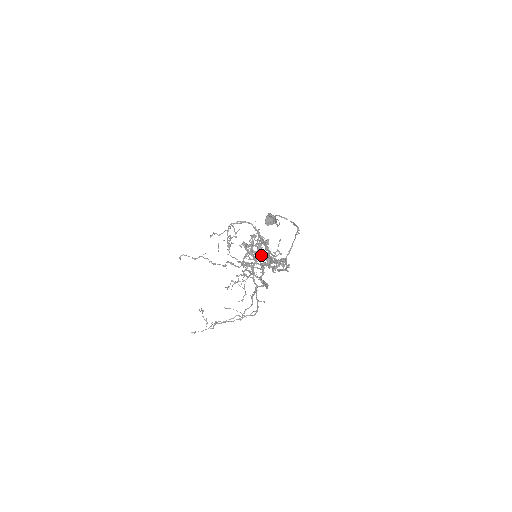
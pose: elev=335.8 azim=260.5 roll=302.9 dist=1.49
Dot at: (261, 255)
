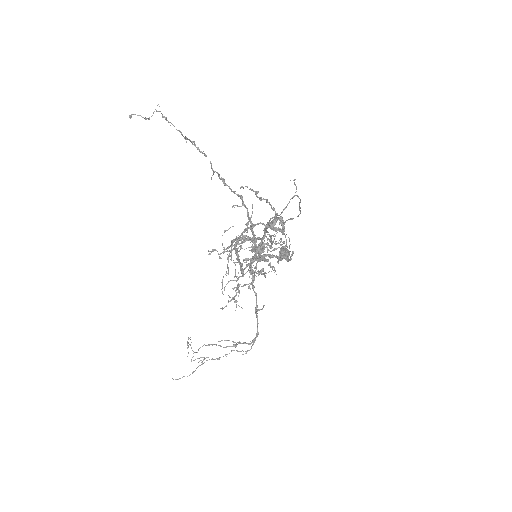
Dot at: (263, 257)
